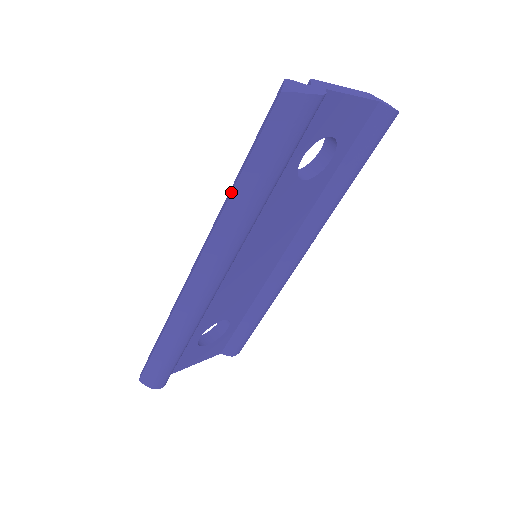
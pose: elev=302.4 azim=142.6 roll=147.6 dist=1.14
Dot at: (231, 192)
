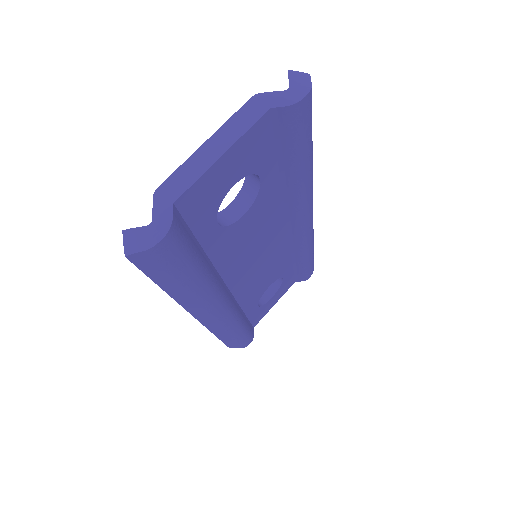
Dot at: occluded
